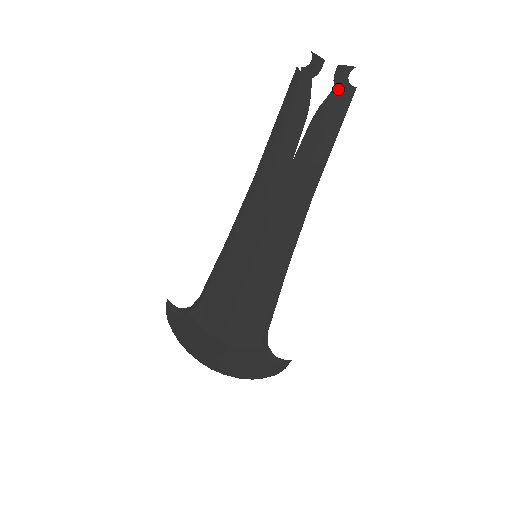
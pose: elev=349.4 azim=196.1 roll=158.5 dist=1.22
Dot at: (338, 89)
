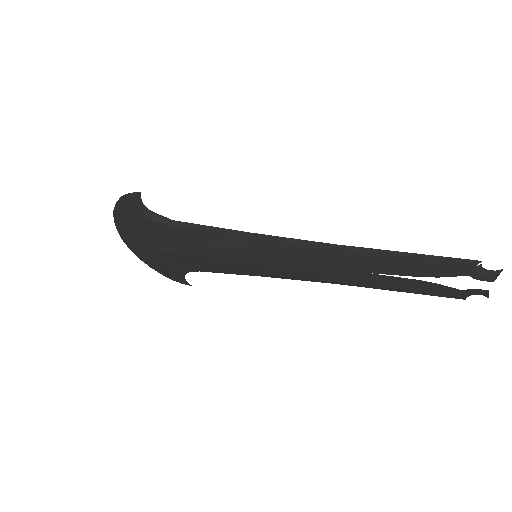
Dot at: (461, 292)
